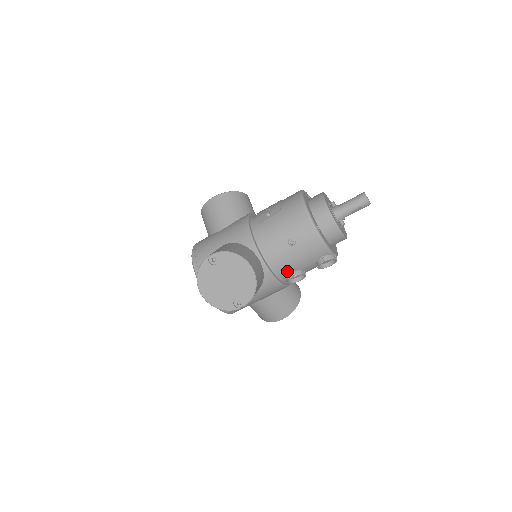
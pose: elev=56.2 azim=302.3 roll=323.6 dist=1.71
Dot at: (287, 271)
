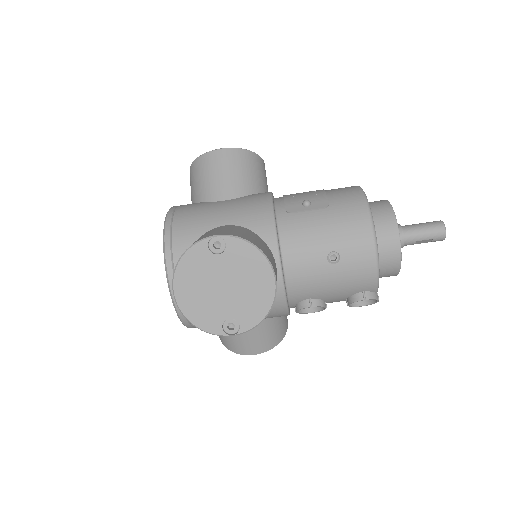
Dot at: (305, 295)
